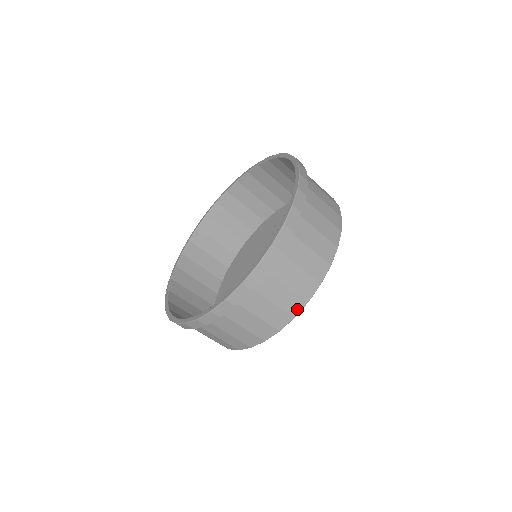
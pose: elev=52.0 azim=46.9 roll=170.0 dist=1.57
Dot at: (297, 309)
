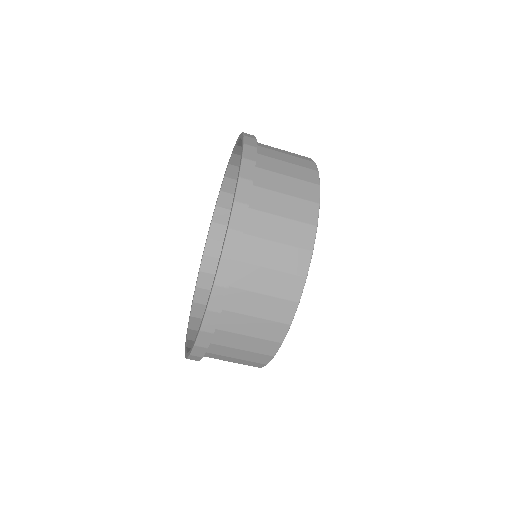
Dot at: (304, 266)
